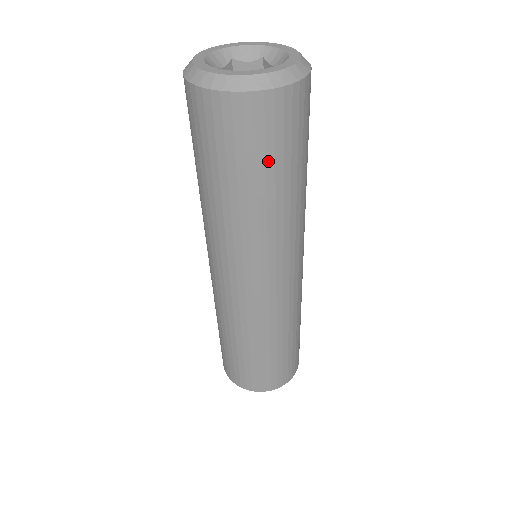
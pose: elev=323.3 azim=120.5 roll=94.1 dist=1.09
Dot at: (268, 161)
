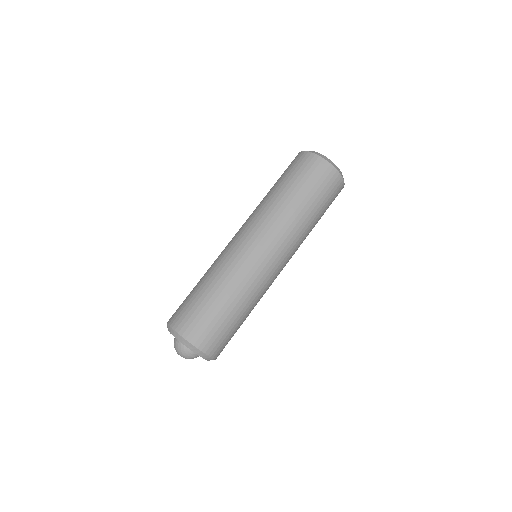
Dot at: (301, 182)
